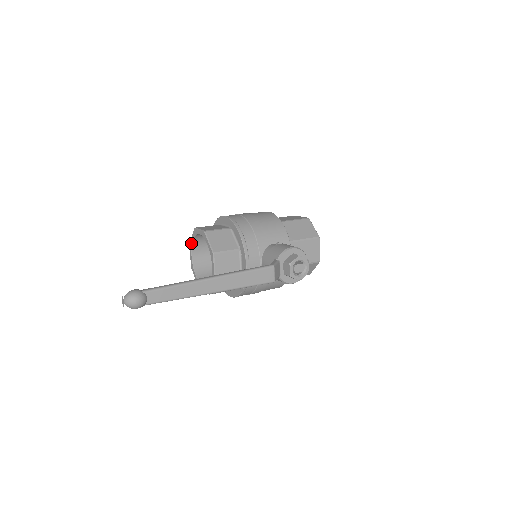
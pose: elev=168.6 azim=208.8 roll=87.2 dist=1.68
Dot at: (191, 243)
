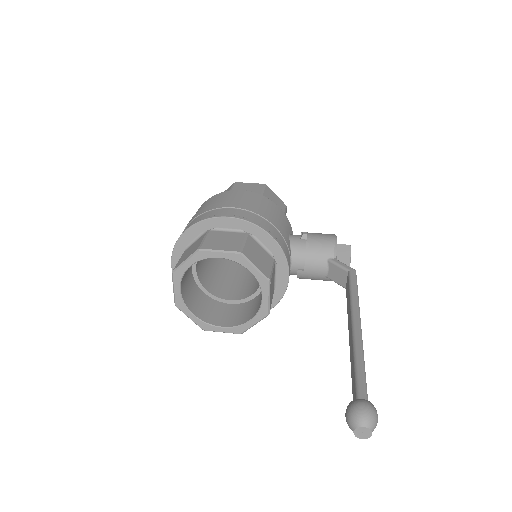
Dot at: (182, 272)
